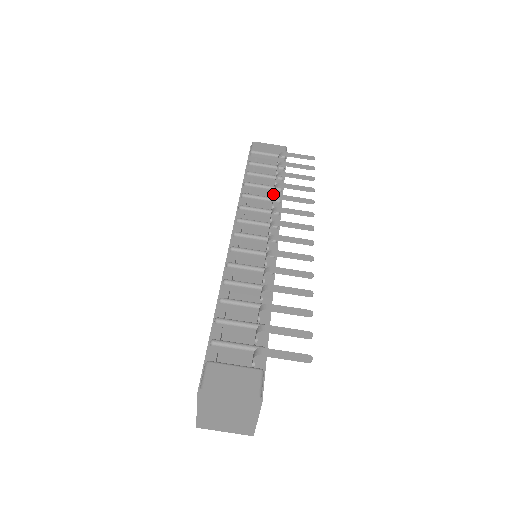
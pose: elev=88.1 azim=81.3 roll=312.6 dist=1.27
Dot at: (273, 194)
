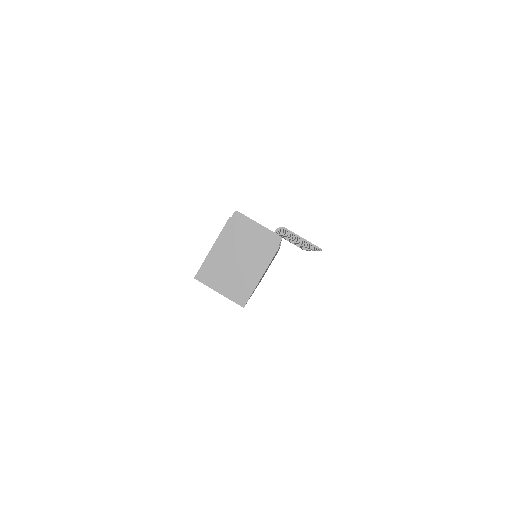
Dot at: occluded
